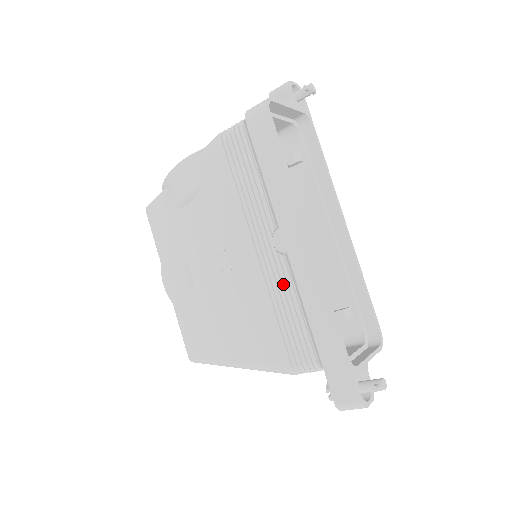
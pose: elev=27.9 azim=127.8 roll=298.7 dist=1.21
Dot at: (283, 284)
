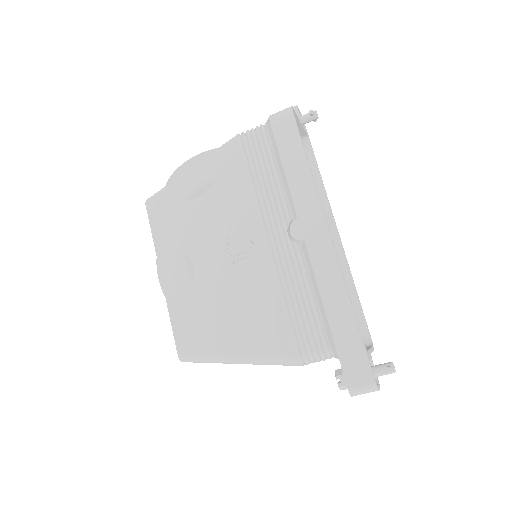
Dot at: (296, 272)
